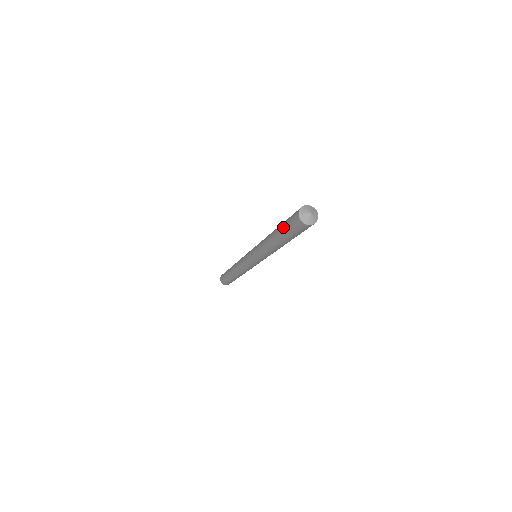
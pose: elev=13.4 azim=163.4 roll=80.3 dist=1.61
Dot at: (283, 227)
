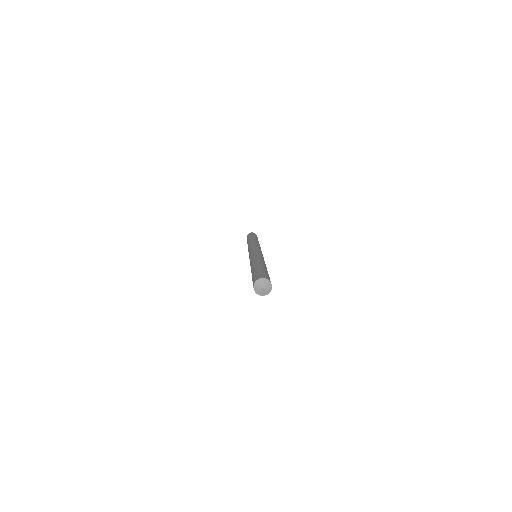
Dot at: occluded
